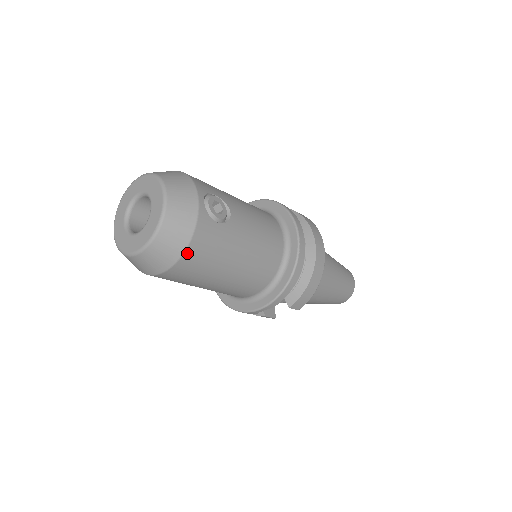
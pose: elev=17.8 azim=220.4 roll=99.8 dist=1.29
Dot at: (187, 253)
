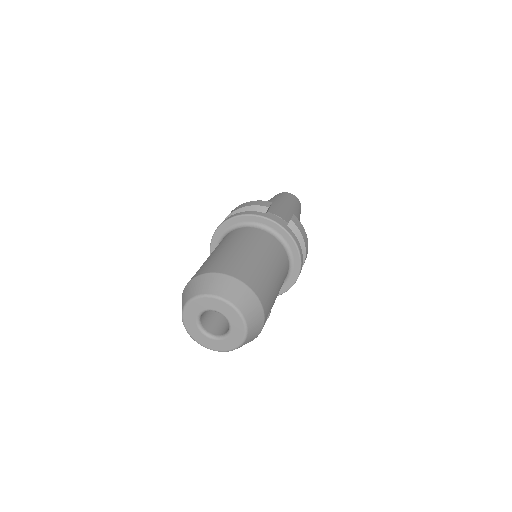
Dot at: occluded
